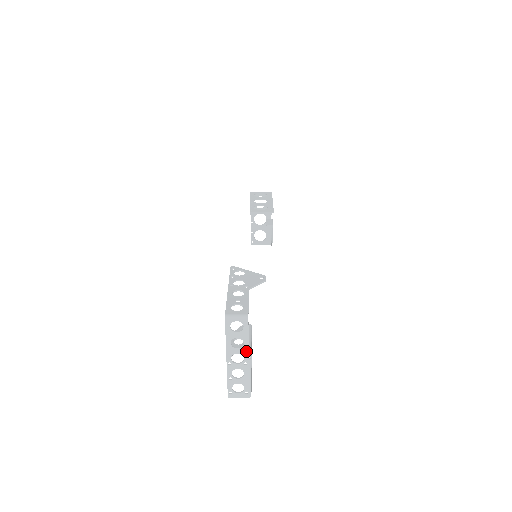
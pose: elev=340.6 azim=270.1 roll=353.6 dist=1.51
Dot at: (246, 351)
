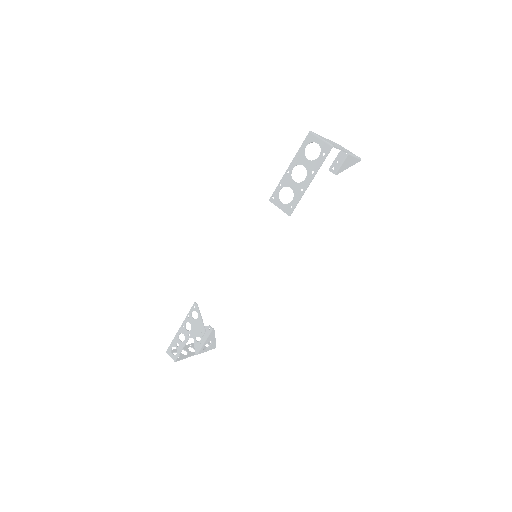
Dot at: (191, 355)
